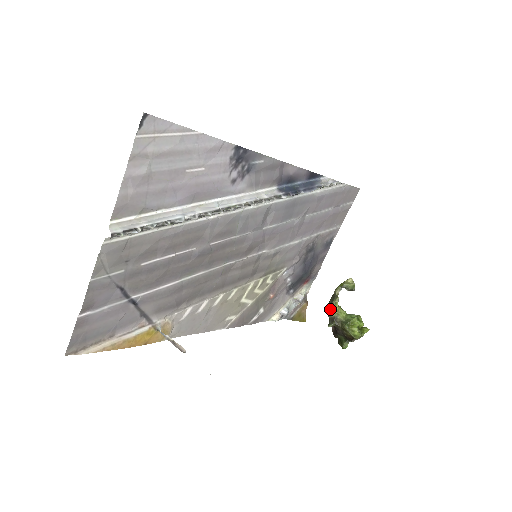
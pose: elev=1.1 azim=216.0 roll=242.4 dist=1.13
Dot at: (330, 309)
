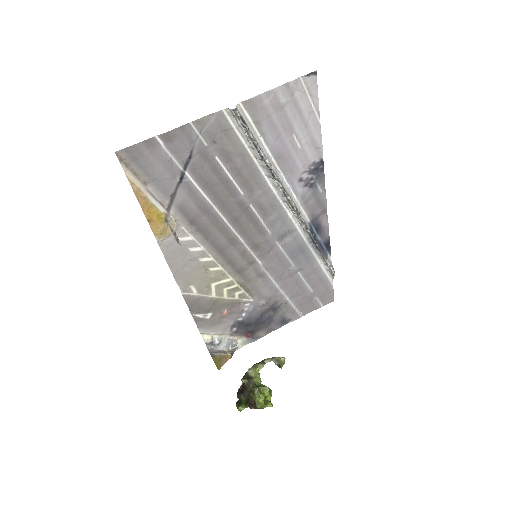
Dot at: (253, 367)
